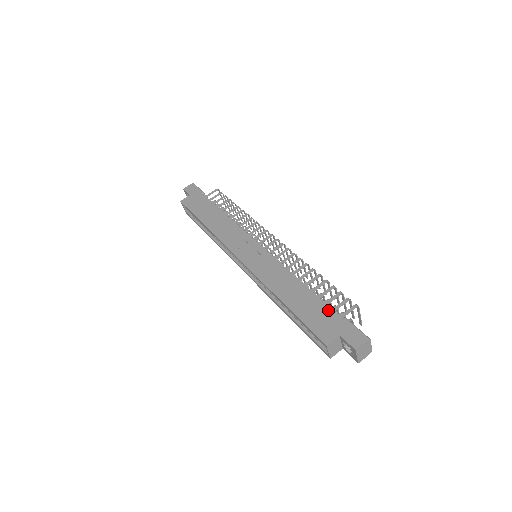
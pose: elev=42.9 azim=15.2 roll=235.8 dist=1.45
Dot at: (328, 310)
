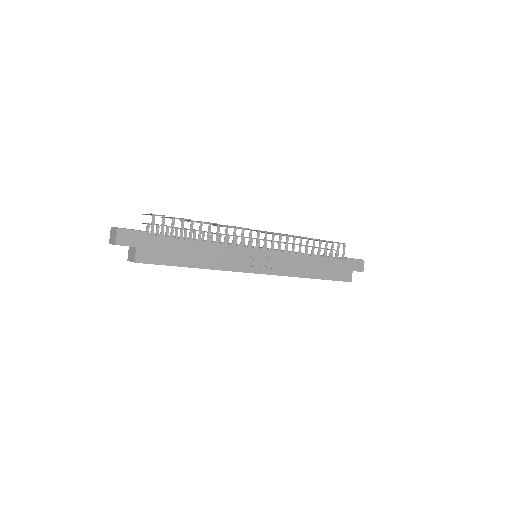
Dot at: (339, 262)
